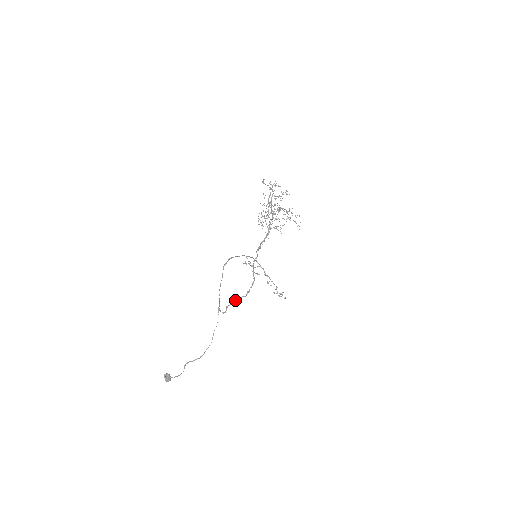
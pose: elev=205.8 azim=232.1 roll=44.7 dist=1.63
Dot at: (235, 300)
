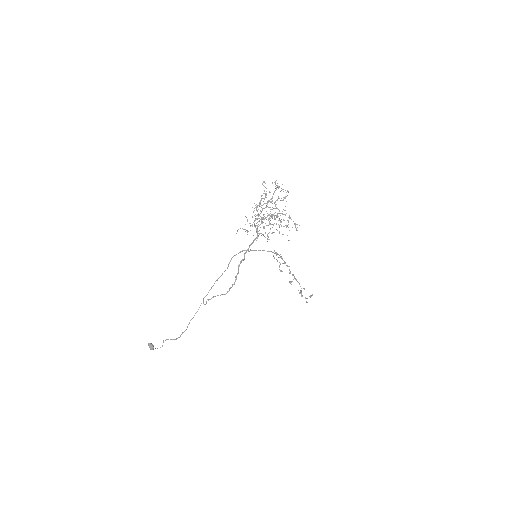
Dot at: occluded
